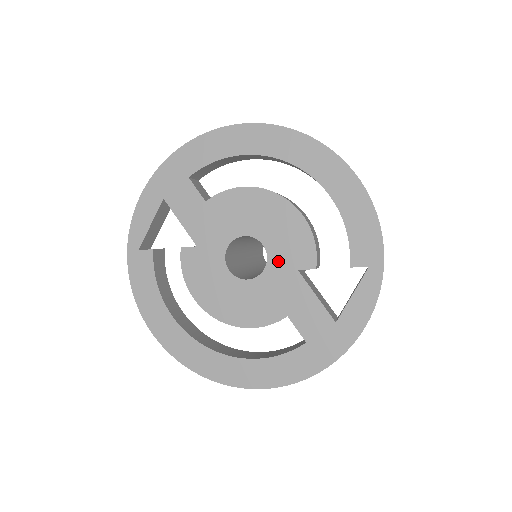
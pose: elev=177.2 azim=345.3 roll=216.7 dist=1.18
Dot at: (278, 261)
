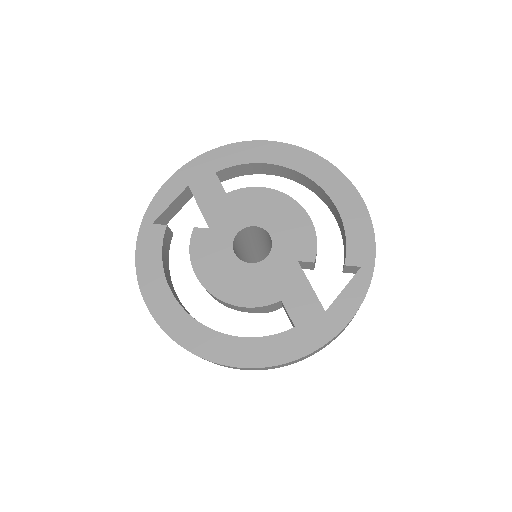
Dot at: (281, 251)
